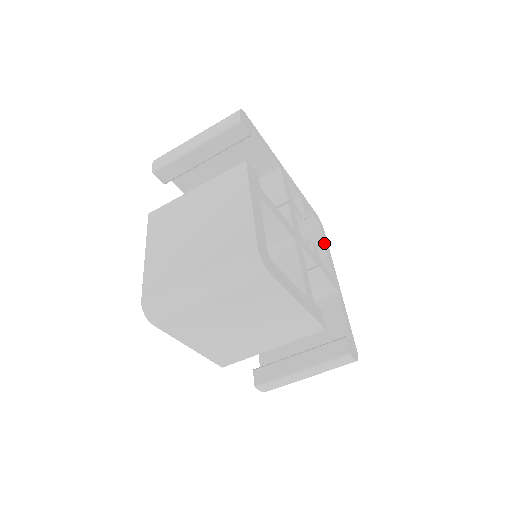
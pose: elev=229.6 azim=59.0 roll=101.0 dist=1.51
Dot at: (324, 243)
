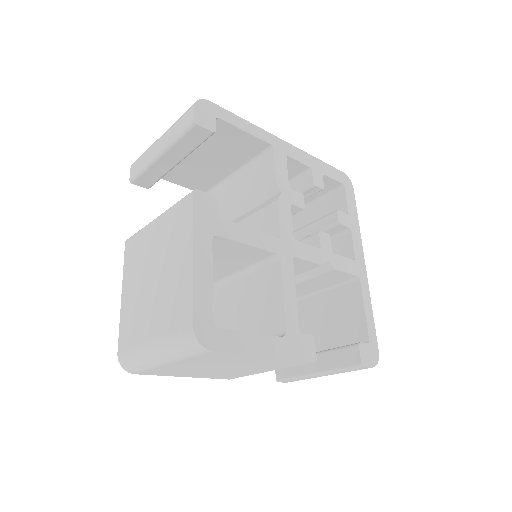
Dot at: (348, 213)
